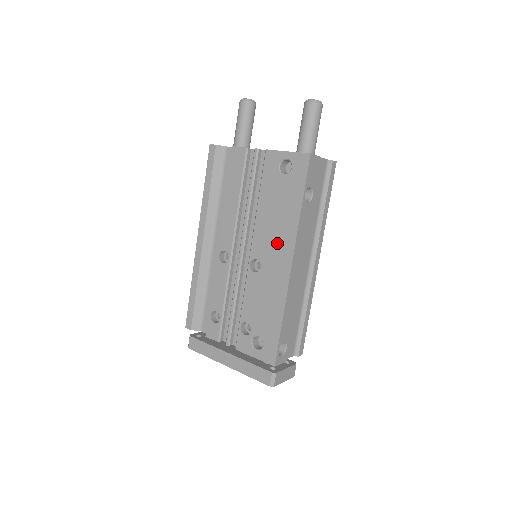
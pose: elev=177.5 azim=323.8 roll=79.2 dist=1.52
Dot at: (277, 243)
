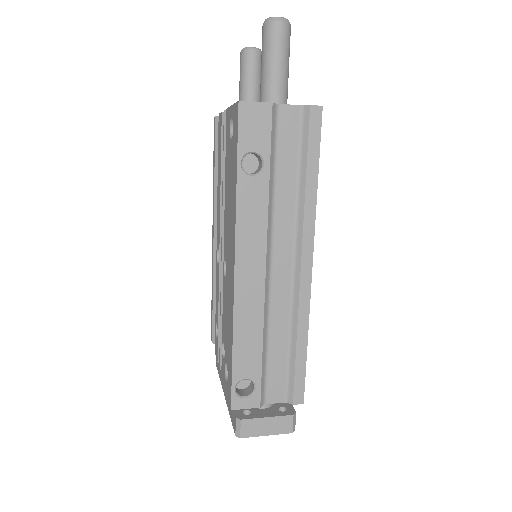
Dot at: (230, 237)
